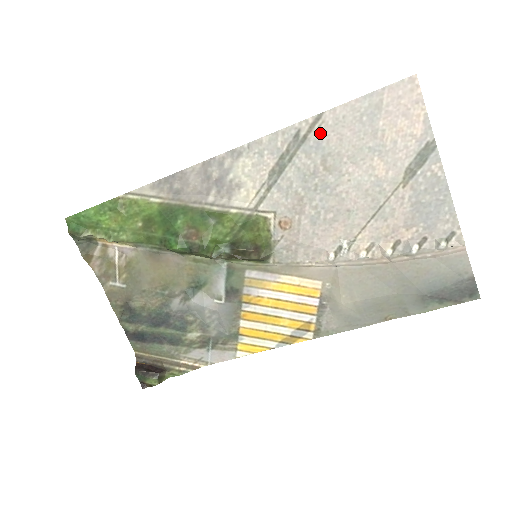
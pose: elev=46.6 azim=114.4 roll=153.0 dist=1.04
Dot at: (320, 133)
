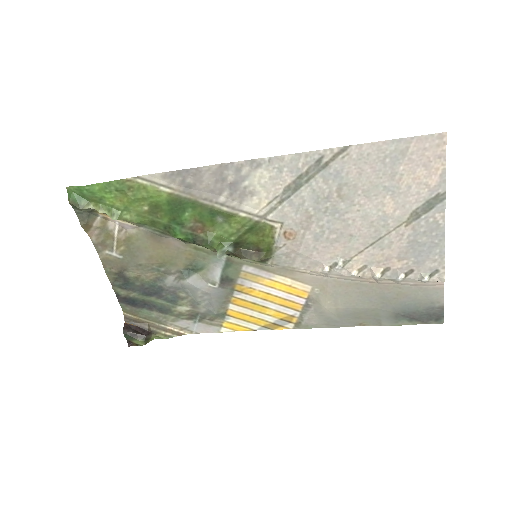
Dot at: (342, 164)
